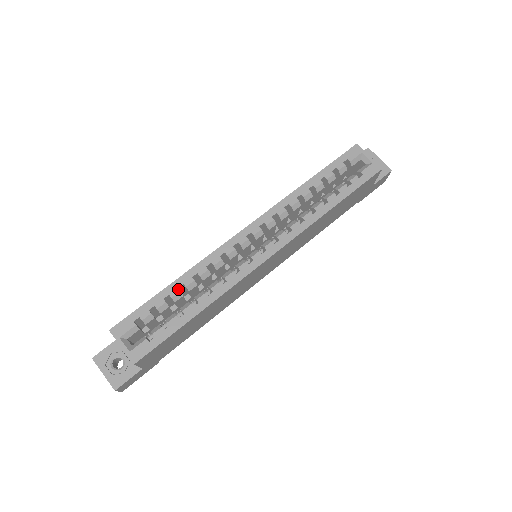
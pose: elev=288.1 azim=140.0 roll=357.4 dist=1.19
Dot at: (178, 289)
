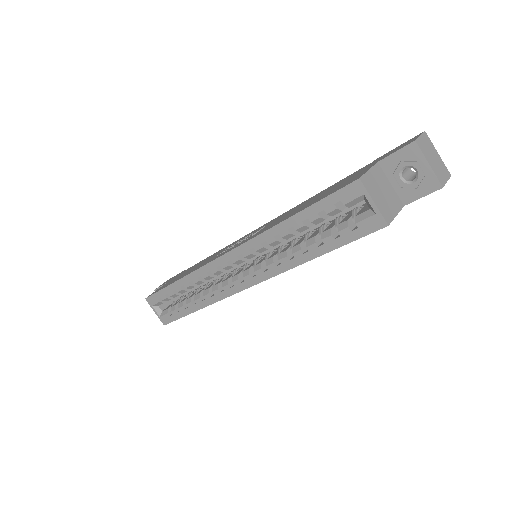
Dot at: (181, 288)
